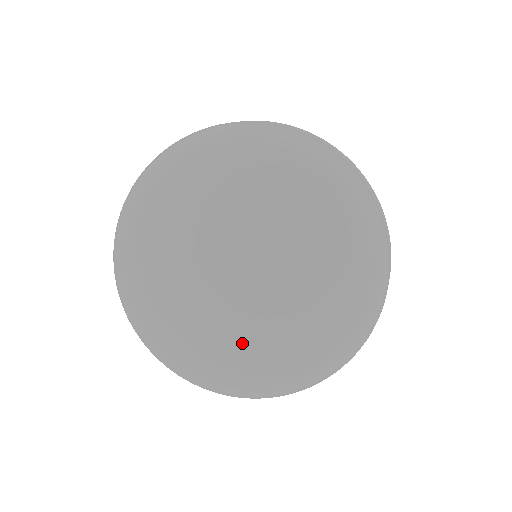
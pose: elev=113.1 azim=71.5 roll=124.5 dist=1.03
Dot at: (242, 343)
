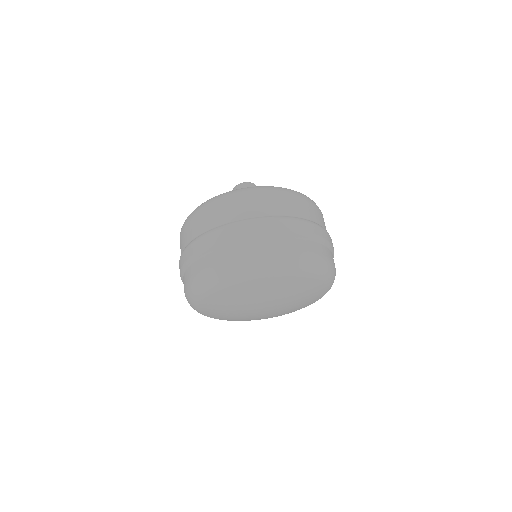
Dot at: occluded
